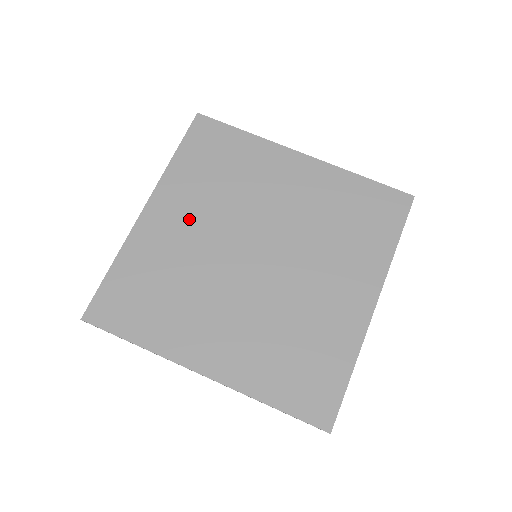
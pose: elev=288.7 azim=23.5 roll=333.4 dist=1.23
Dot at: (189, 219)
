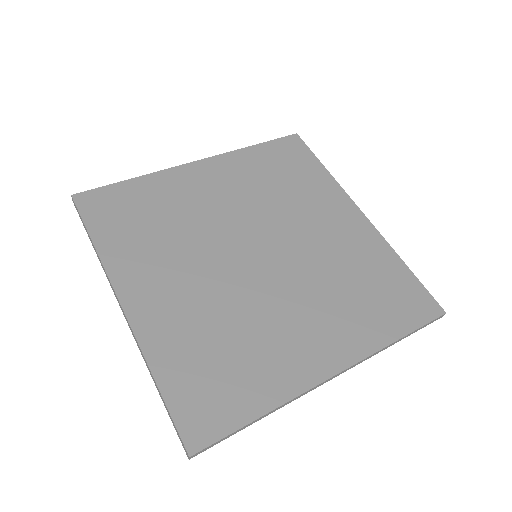
Dot at: (224, 191)
